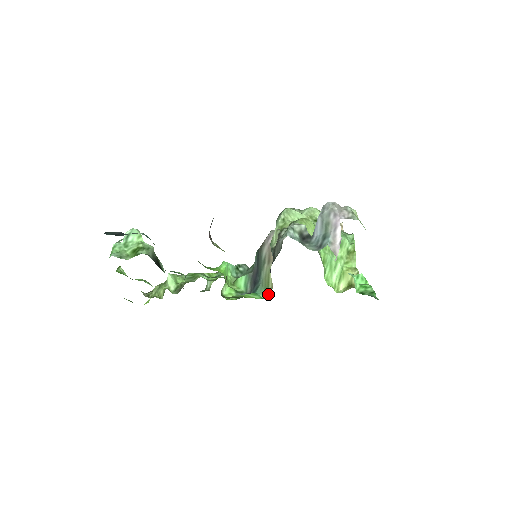
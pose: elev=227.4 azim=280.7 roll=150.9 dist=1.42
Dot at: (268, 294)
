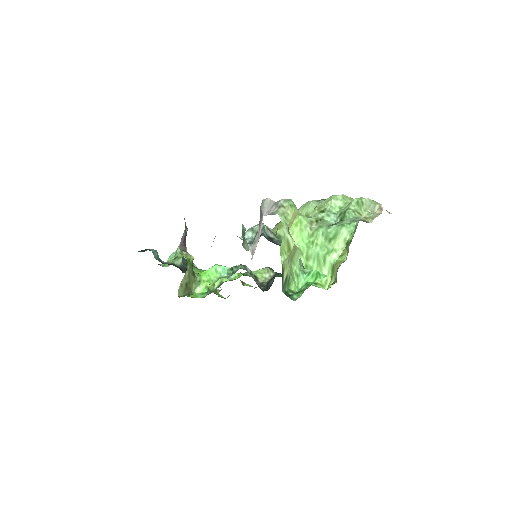
Dot at: occluded
